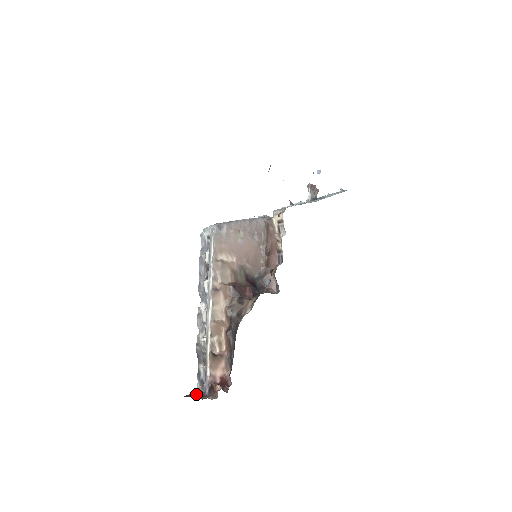
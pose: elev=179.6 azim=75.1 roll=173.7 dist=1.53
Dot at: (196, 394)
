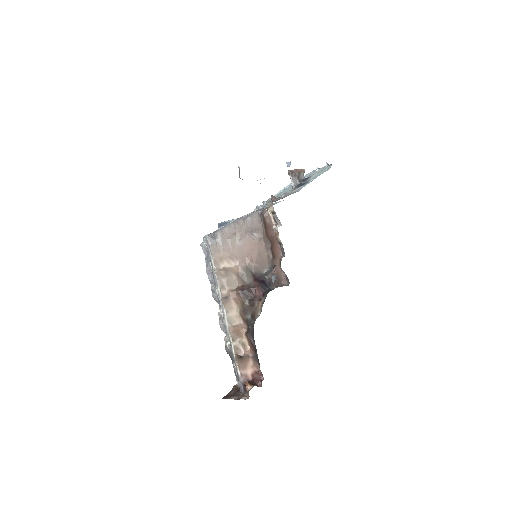
Dot at: (234, 392)
